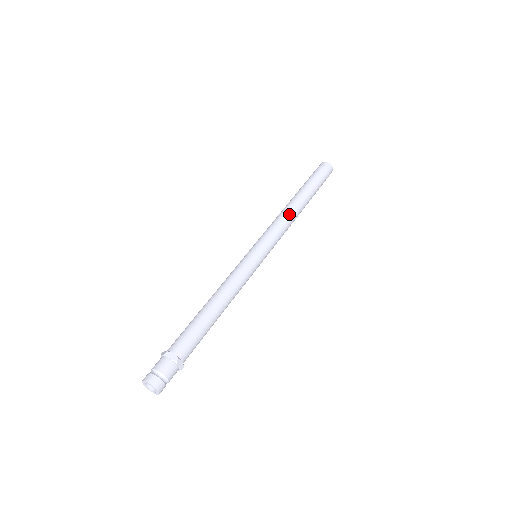
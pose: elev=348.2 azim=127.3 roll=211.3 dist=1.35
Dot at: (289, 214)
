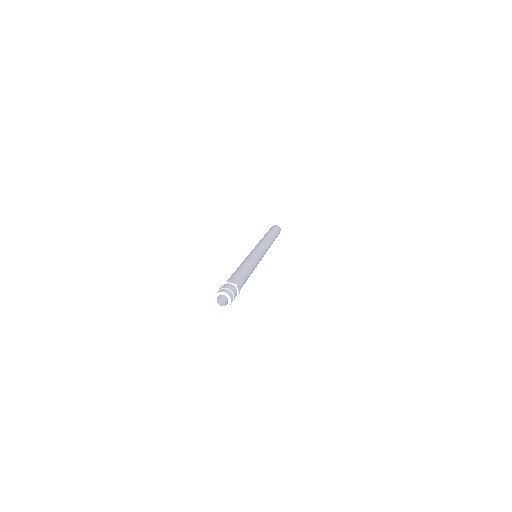
Dot at: (267, 239)
